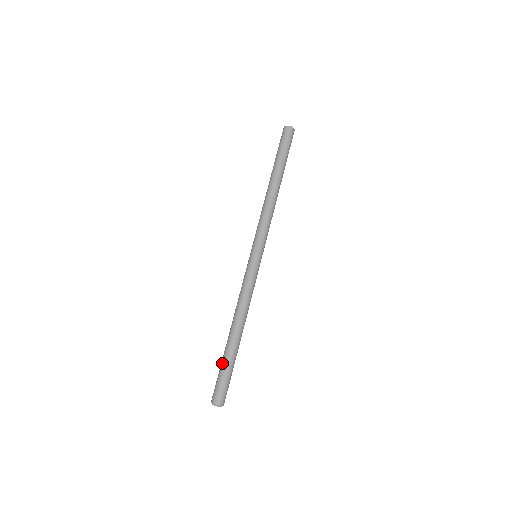
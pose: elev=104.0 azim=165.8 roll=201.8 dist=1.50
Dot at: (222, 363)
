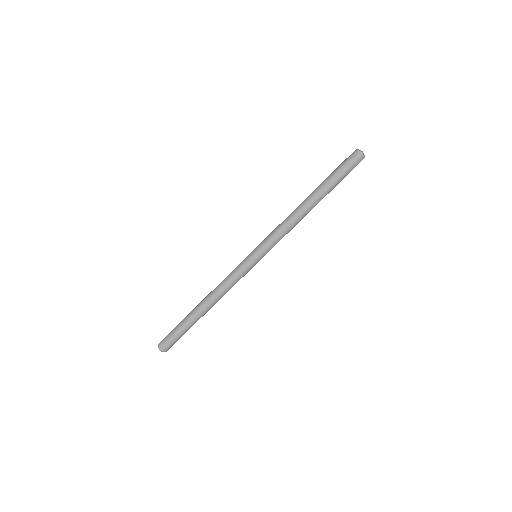
Dot at: (180, 323)
